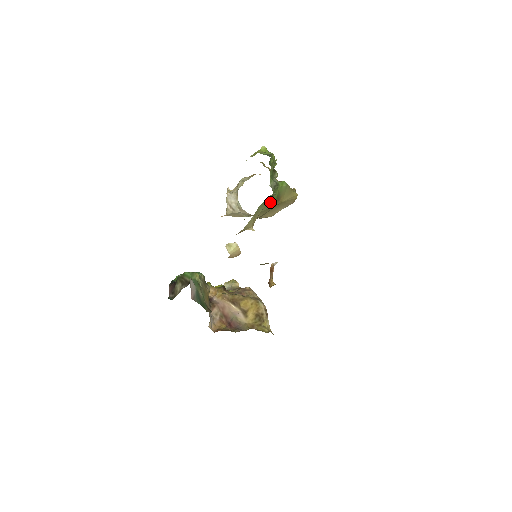
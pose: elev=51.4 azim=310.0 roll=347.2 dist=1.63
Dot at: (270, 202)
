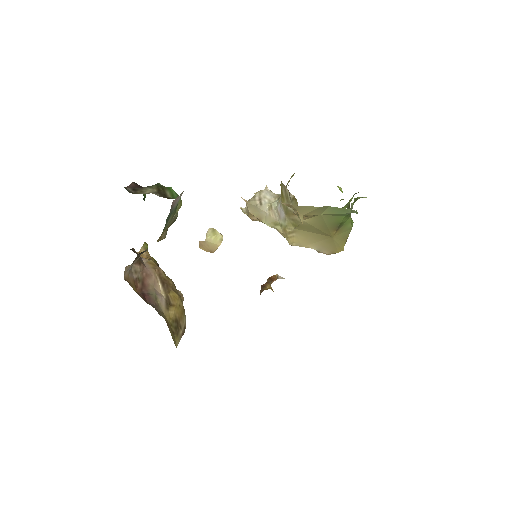
Dot at: (335, 218)
